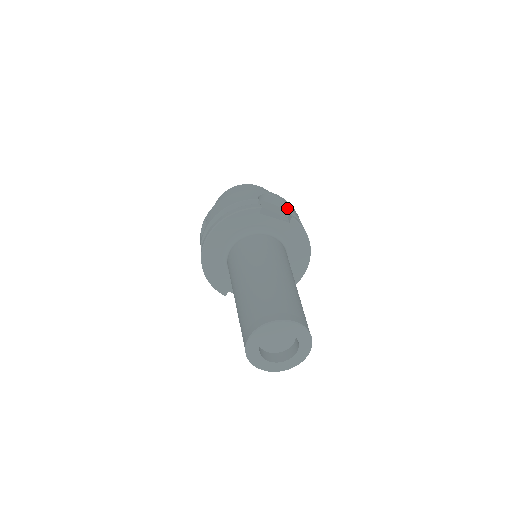
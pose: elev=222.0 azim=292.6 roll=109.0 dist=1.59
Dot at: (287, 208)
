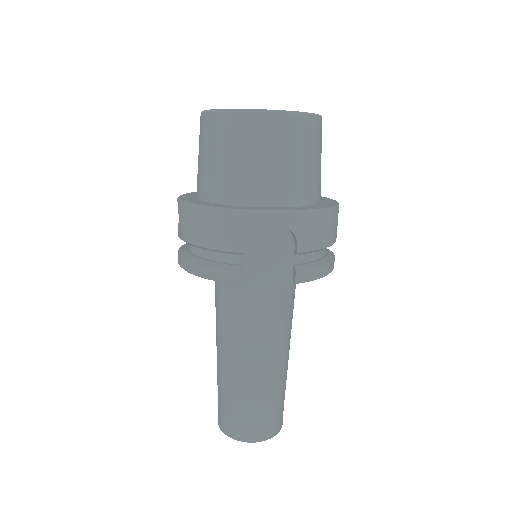
Dot at: (296, 249)
